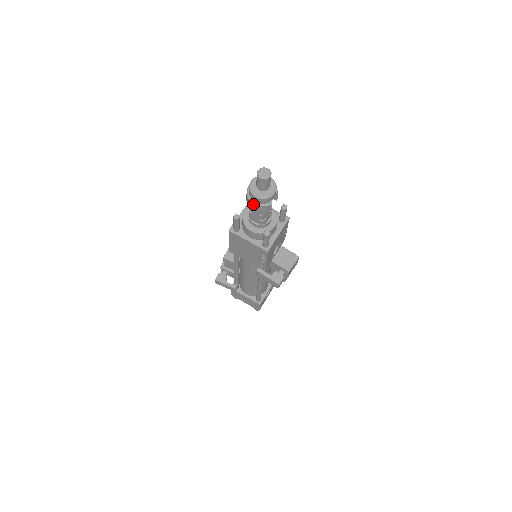
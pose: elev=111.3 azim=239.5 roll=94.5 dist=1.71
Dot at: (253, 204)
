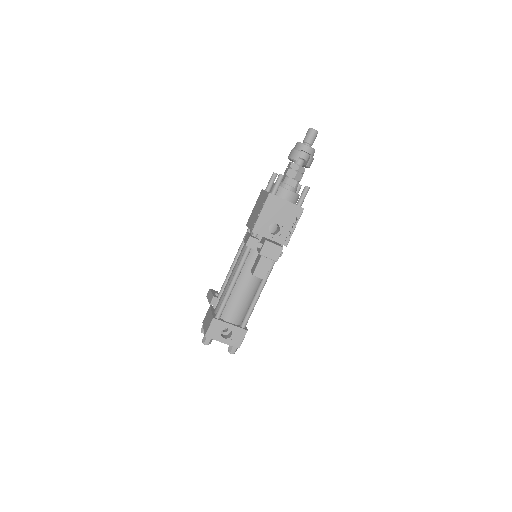
Dot at: (292, 150)
